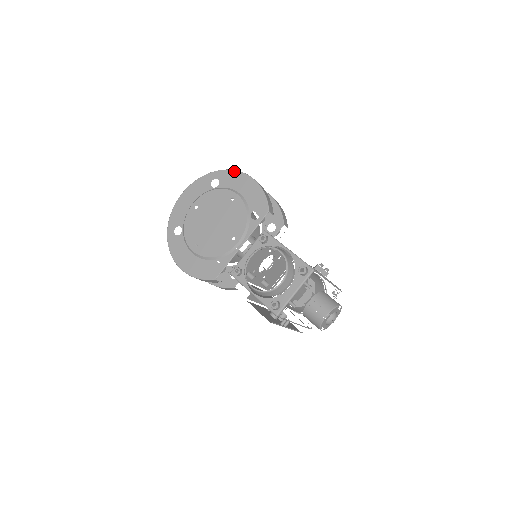
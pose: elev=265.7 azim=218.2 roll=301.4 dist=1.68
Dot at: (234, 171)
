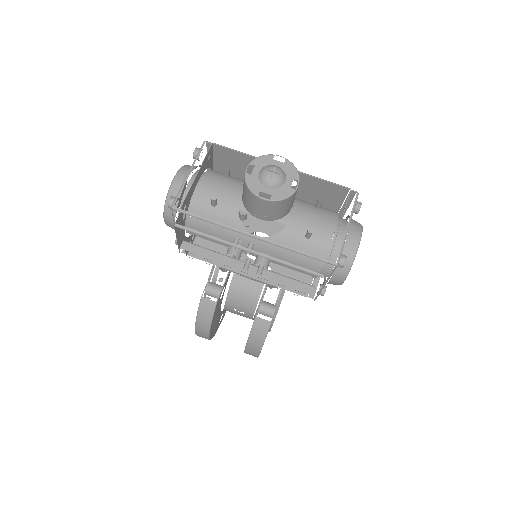
Dot at: occluded
